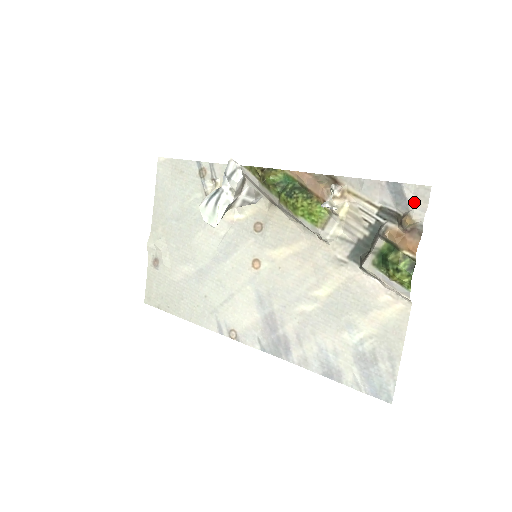
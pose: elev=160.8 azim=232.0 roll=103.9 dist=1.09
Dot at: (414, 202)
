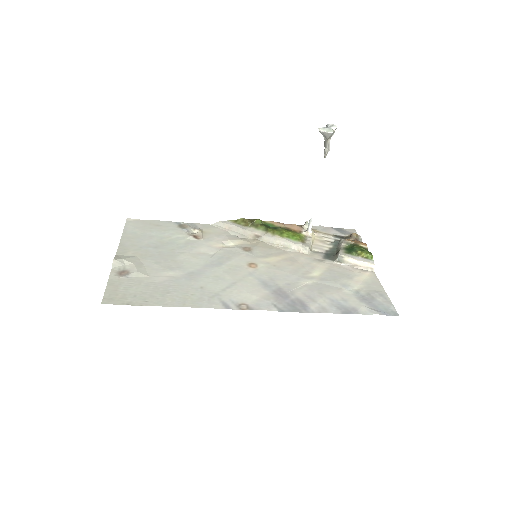
Dot at: (351, 232)
